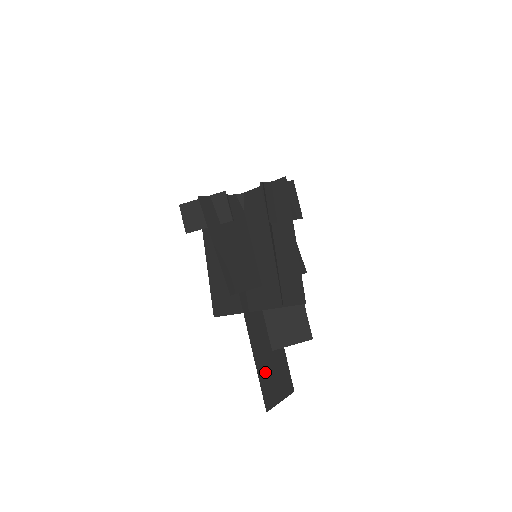
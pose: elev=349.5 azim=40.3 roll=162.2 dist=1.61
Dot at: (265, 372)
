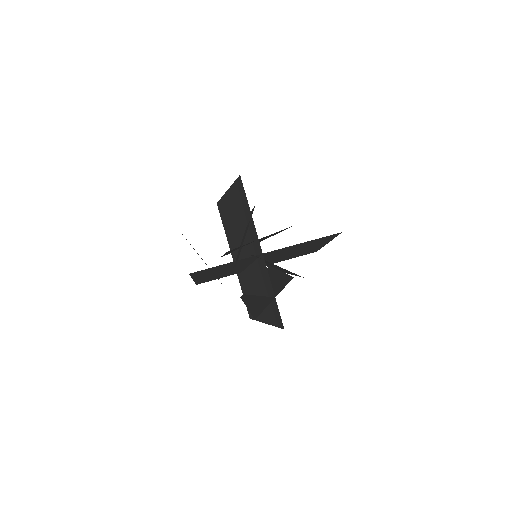
Dot at: occluded
